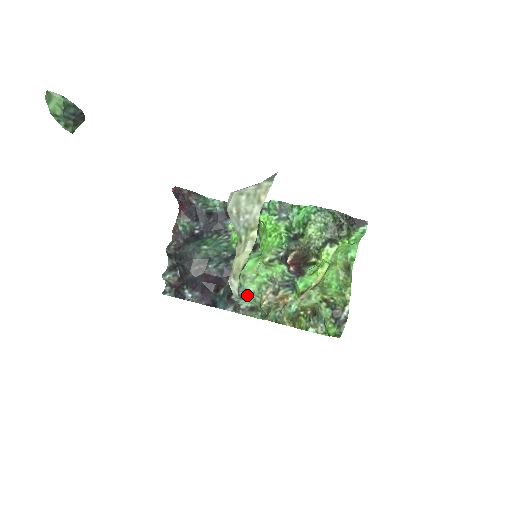
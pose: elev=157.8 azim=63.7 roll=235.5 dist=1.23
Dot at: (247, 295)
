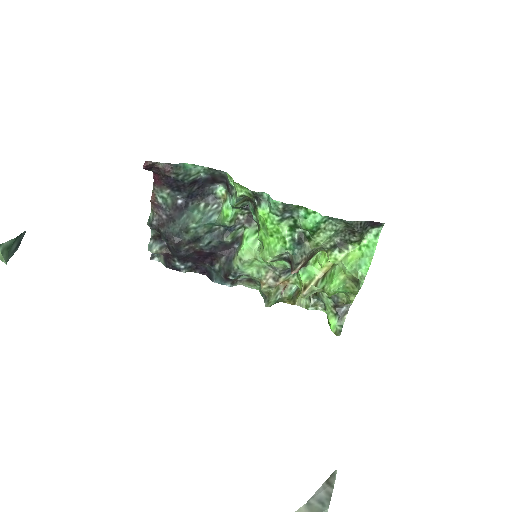
Dot at: (245, 275)
